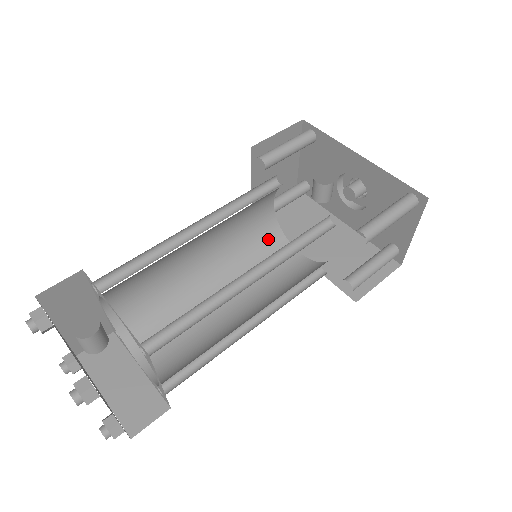
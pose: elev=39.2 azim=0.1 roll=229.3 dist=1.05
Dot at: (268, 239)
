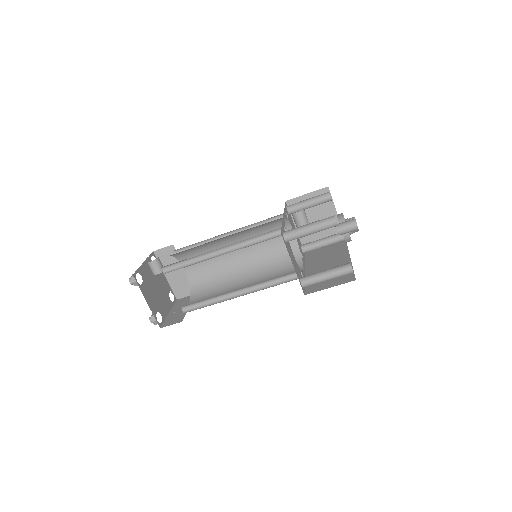
Dot at: (290, 259)
